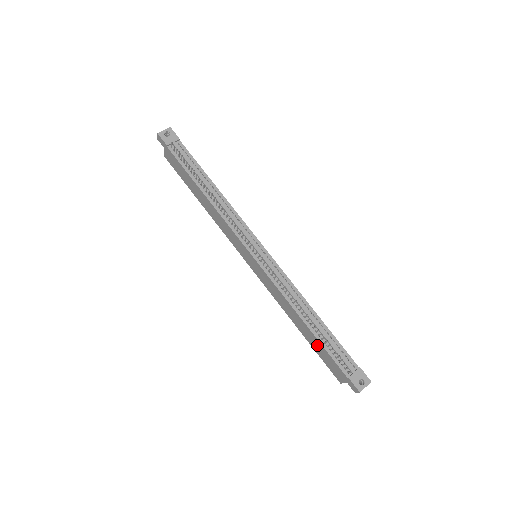
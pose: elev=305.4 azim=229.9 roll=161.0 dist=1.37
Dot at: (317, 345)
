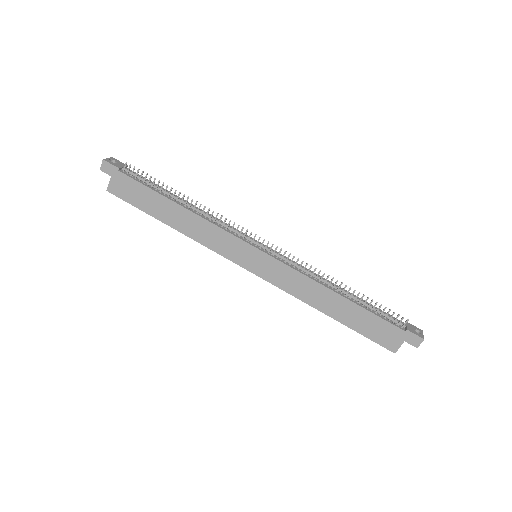
Dot at: (359, 317)
